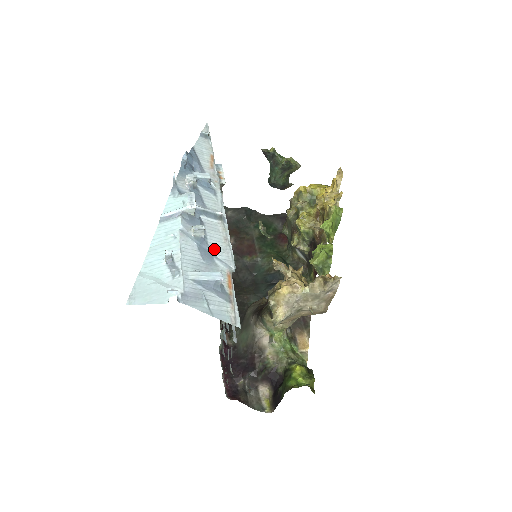
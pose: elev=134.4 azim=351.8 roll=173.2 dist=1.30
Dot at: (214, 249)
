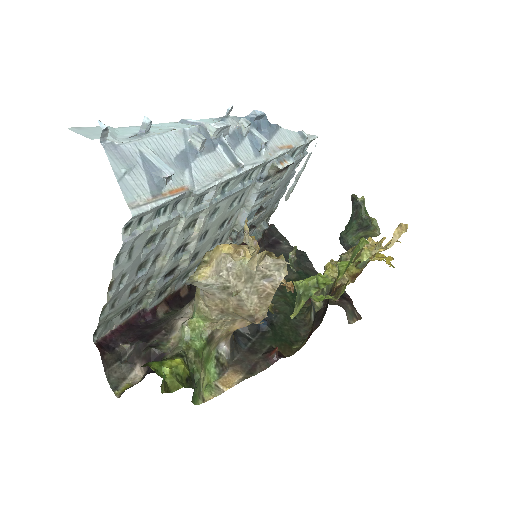
Dot at: (197, 166)
